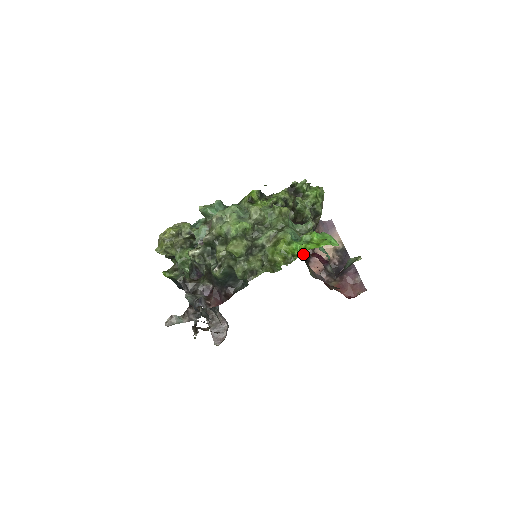
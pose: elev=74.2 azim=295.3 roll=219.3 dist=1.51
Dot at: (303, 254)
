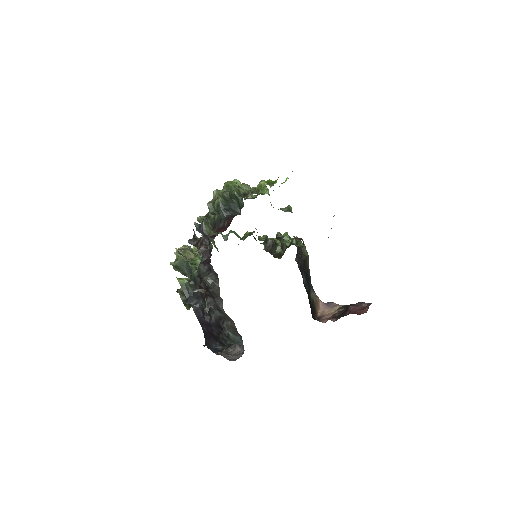
Dot at: occluded
